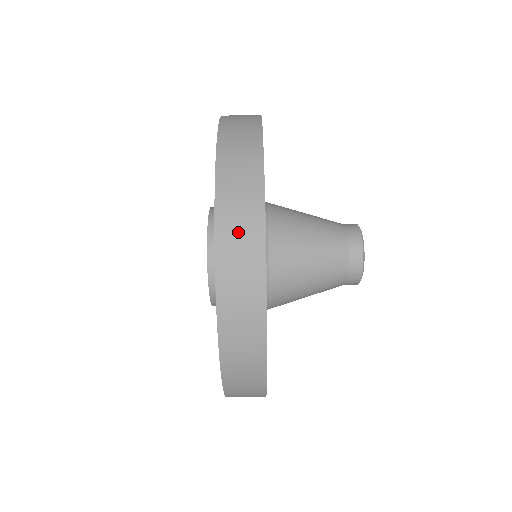
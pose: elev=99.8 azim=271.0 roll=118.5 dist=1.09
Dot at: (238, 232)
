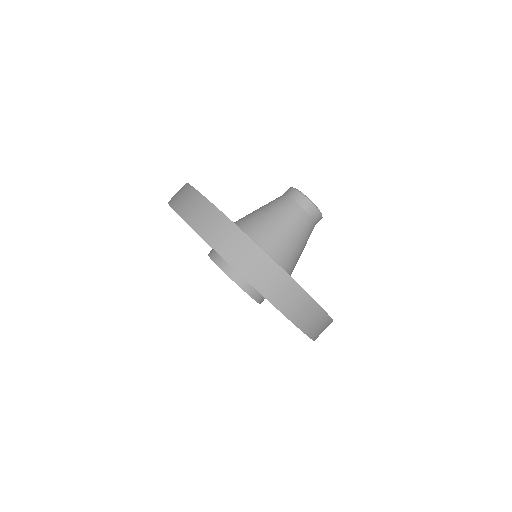
Dot at: (308, 318)
